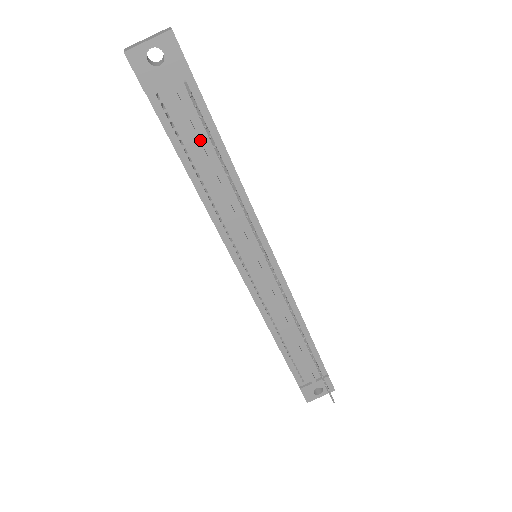
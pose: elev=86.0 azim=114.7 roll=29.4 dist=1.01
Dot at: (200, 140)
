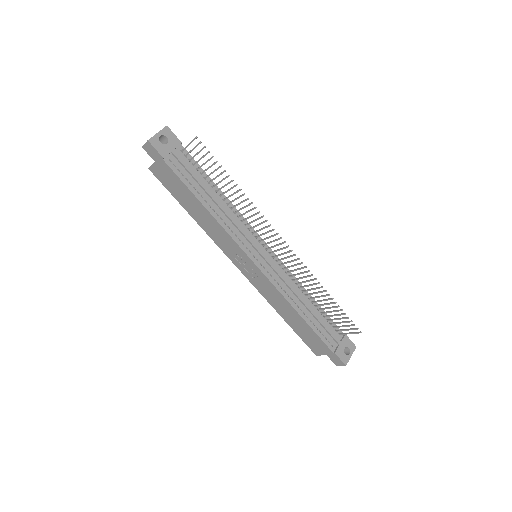
Dot at: (199, 180)
